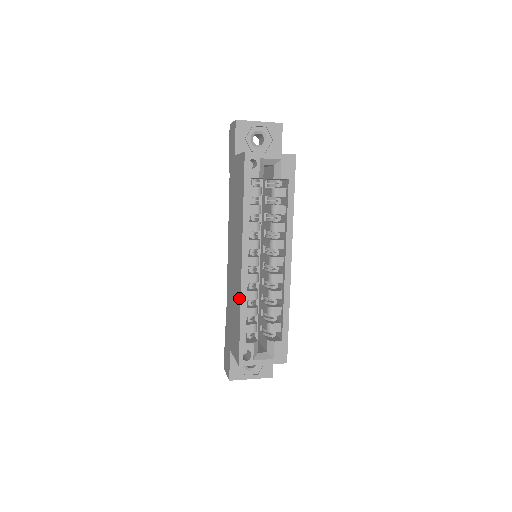
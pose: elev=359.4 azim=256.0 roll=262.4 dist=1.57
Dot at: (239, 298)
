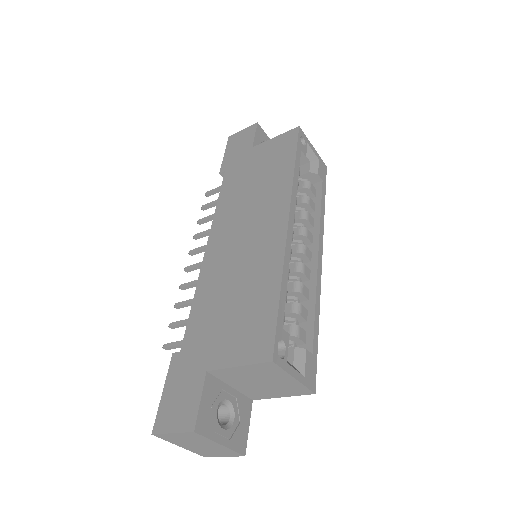
Dot at: (276, 264)
